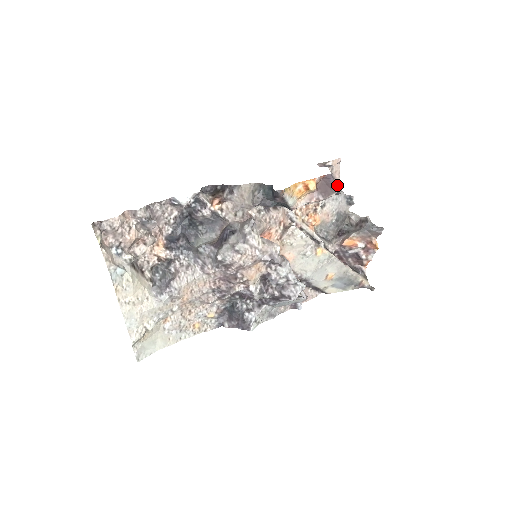
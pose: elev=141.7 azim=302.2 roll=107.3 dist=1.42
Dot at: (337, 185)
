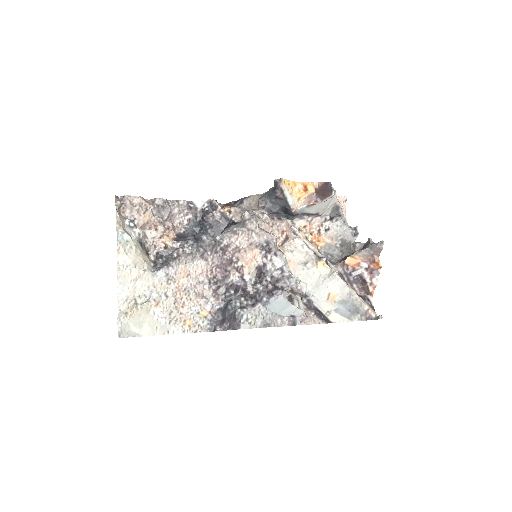
Dot at: (334, 190)
